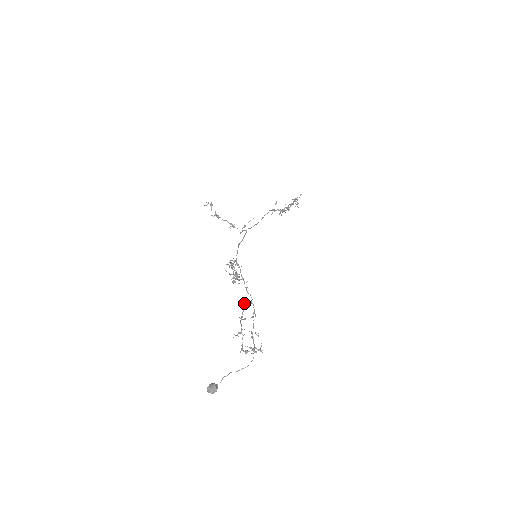
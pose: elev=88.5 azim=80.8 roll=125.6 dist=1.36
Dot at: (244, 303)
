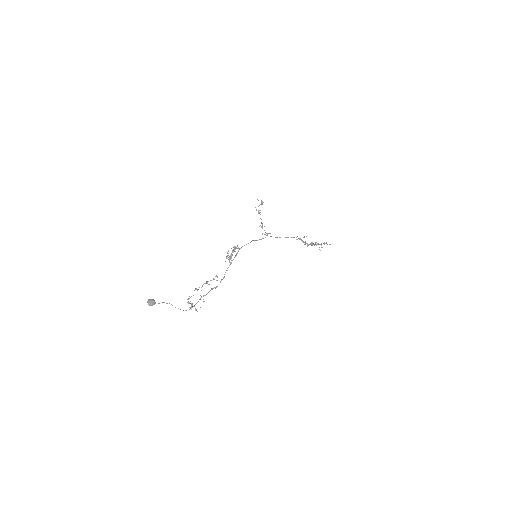
Dot at: occluded
